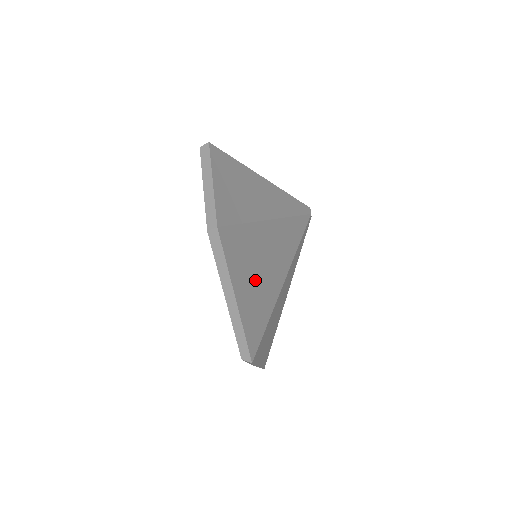
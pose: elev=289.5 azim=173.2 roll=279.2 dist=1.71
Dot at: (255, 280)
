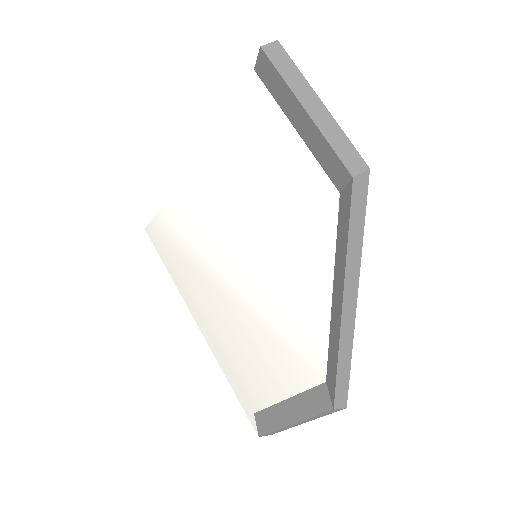
Dot at: occluded
